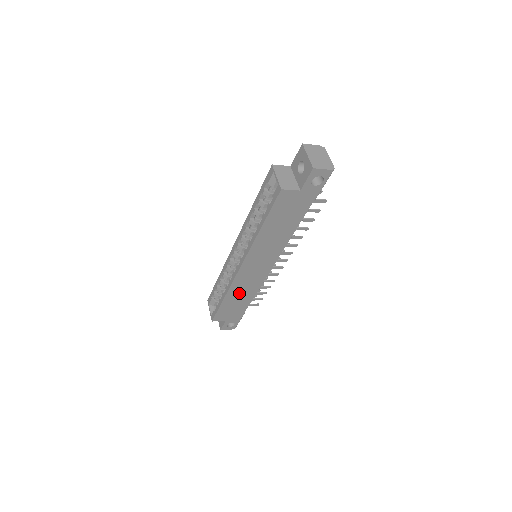
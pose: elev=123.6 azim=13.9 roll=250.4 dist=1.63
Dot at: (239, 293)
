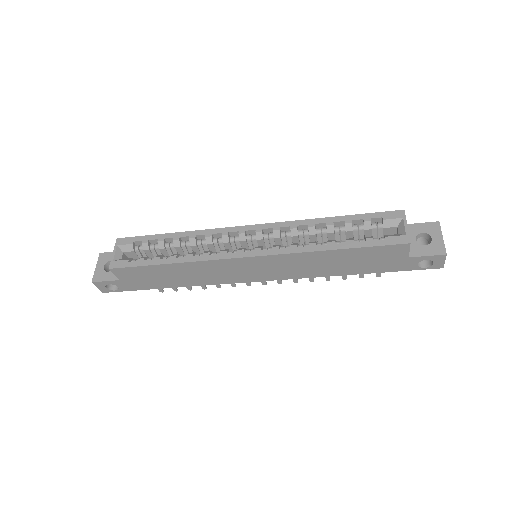
Dot at: (191, 272)
